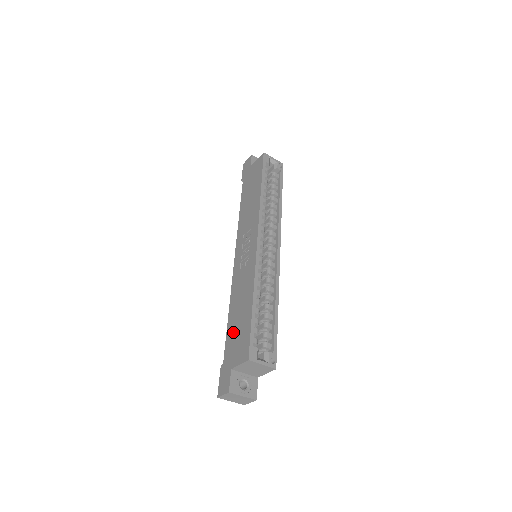
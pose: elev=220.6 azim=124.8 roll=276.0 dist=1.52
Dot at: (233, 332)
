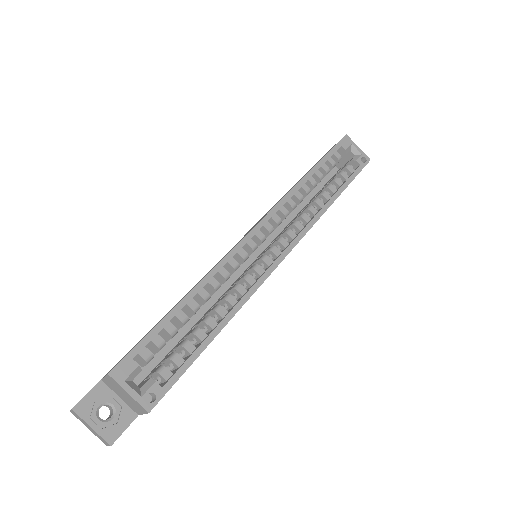
Dot at: occluded
